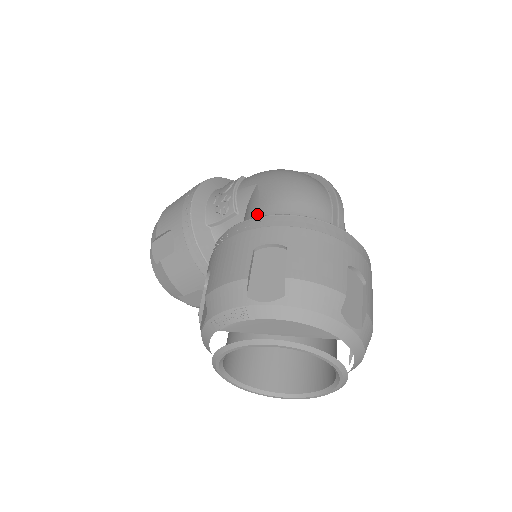
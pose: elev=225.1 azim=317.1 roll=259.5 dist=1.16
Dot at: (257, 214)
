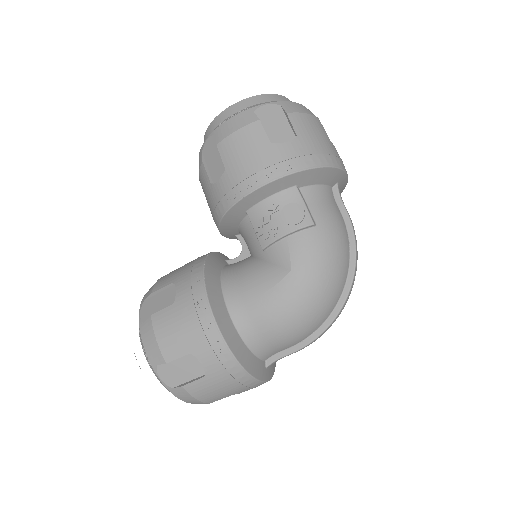
Dot at: (249, 301)
